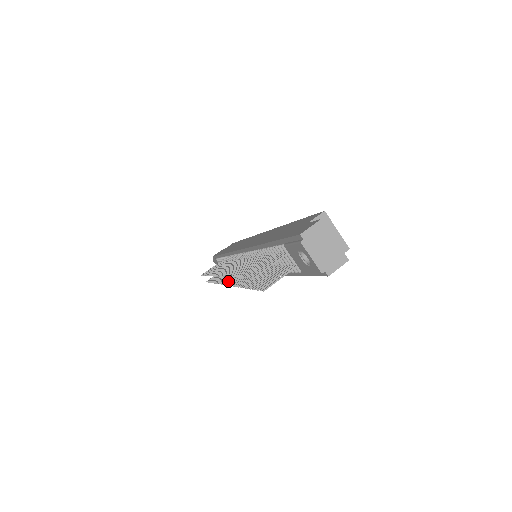
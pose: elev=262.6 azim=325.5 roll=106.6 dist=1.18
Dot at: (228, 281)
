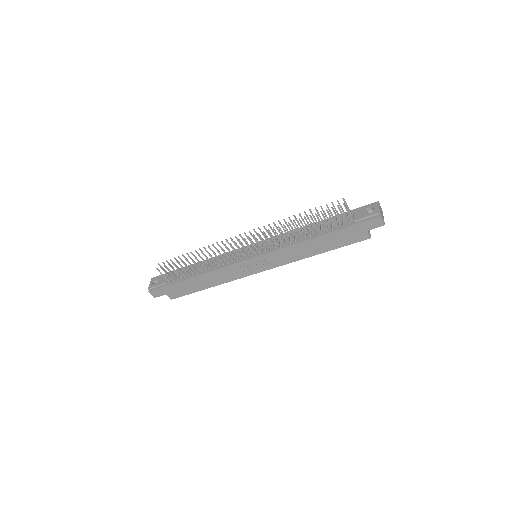
Dot at: occluded
